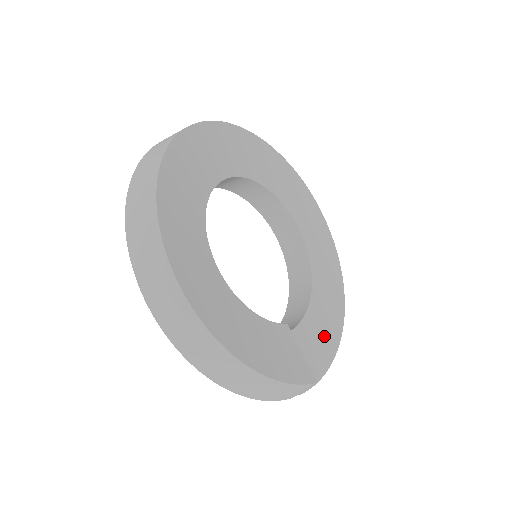
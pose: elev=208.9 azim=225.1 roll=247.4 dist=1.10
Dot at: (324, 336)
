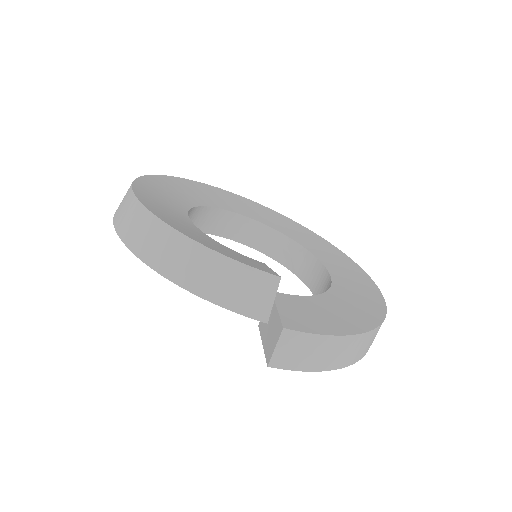
Dot at: (341, 317)
